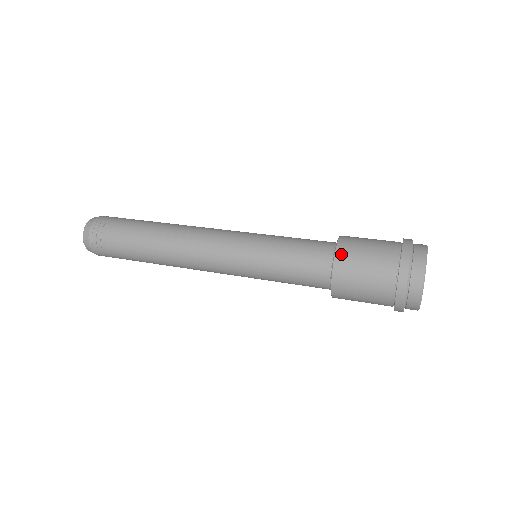
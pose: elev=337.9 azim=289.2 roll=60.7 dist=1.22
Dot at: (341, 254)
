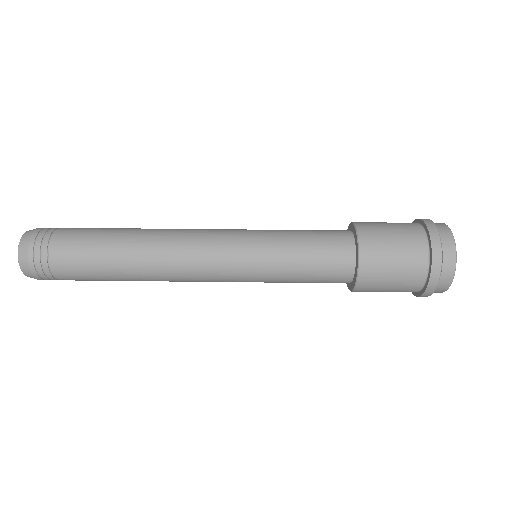
Dot at: (366, 252)
